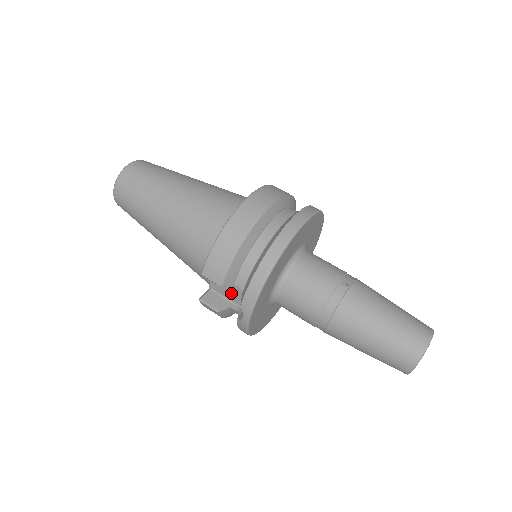
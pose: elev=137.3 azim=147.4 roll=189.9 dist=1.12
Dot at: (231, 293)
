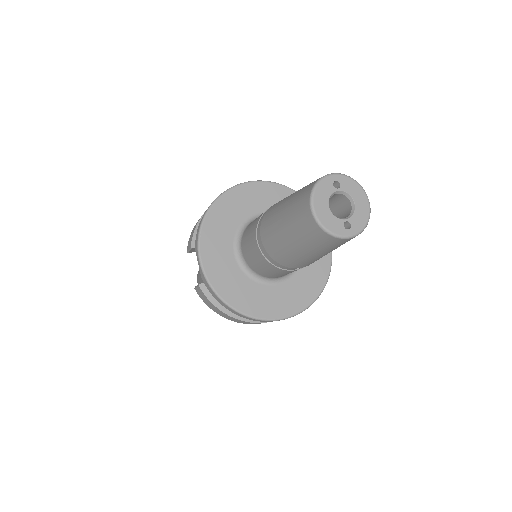
Dot at: occluded
